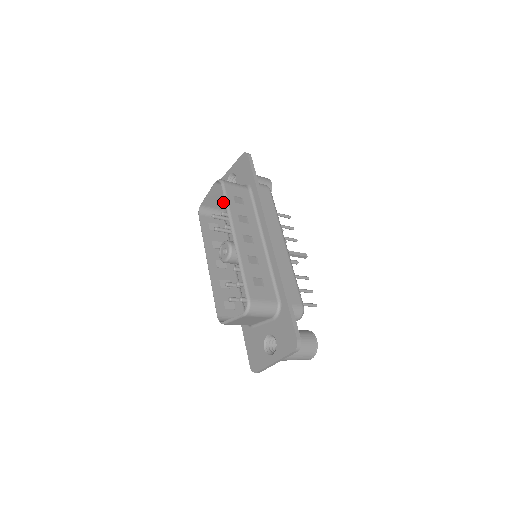
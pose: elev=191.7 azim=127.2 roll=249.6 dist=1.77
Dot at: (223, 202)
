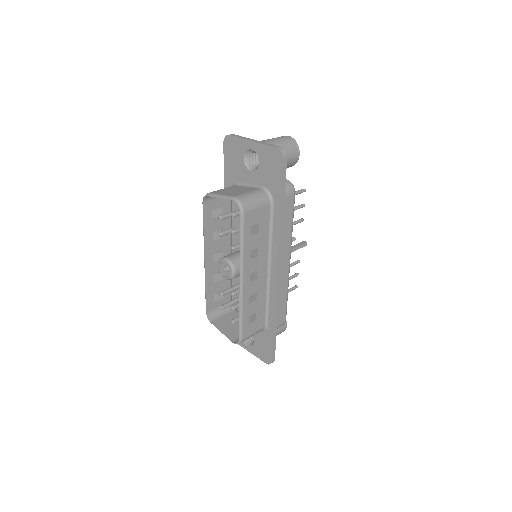
Dot at: occluded
